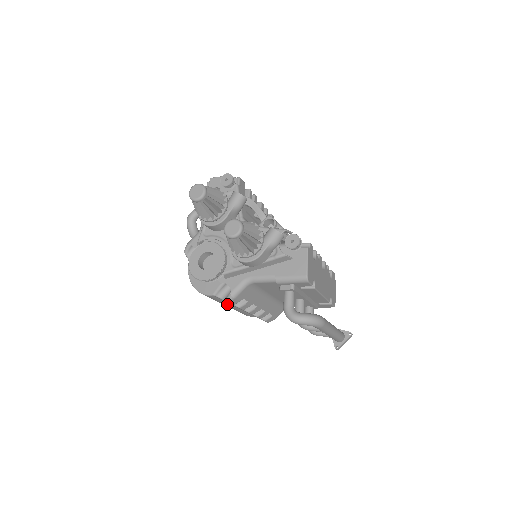
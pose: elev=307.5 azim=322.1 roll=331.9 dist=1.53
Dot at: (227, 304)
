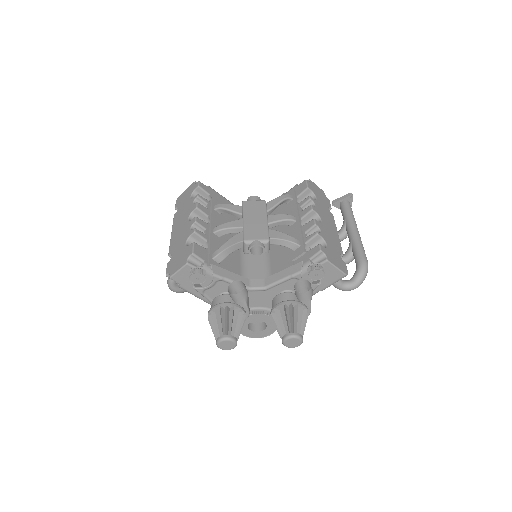
Dot at: occluded
